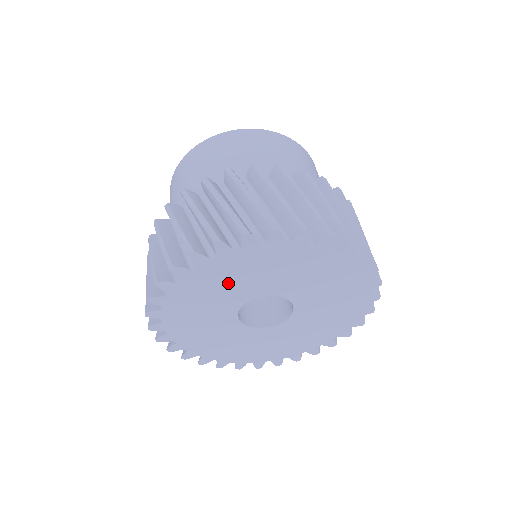
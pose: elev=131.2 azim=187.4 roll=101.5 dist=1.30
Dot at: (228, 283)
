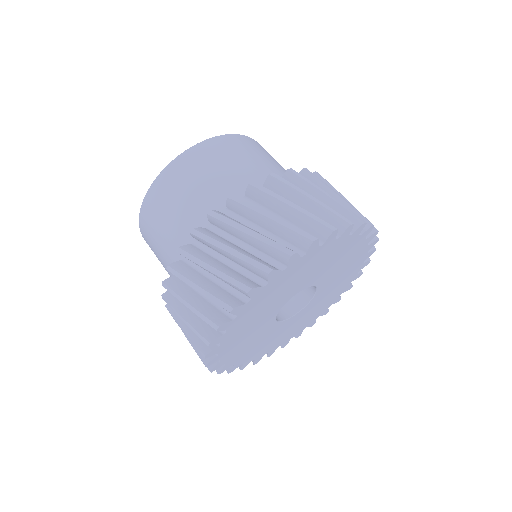
Dot at: (249, 332)
